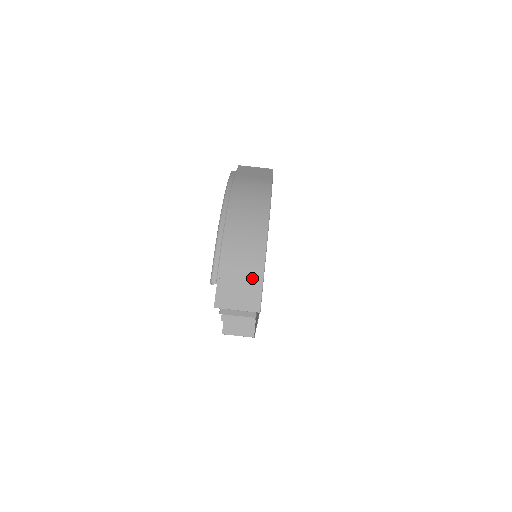
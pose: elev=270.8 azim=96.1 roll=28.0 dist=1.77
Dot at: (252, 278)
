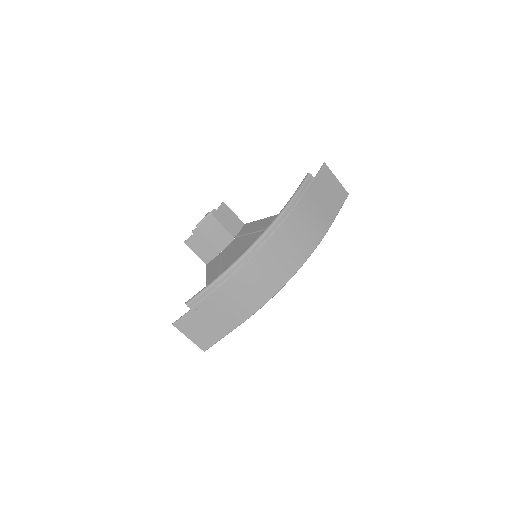
Dot at: (222, 326)
